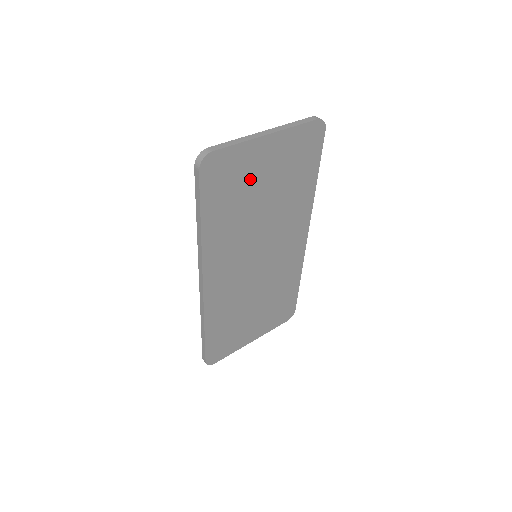
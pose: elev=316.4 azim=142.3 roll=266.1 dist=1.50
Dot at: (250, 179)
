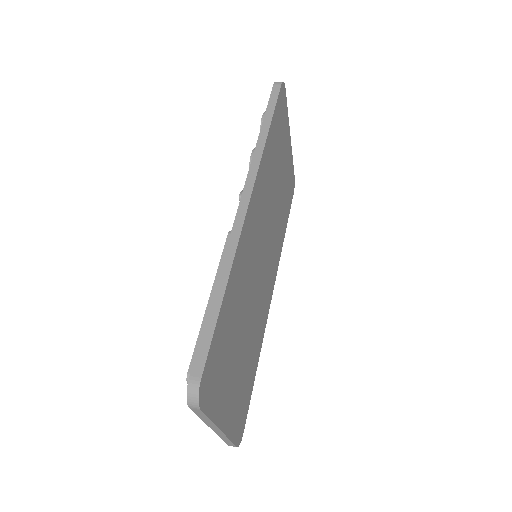
Dot at: (282, 152)
